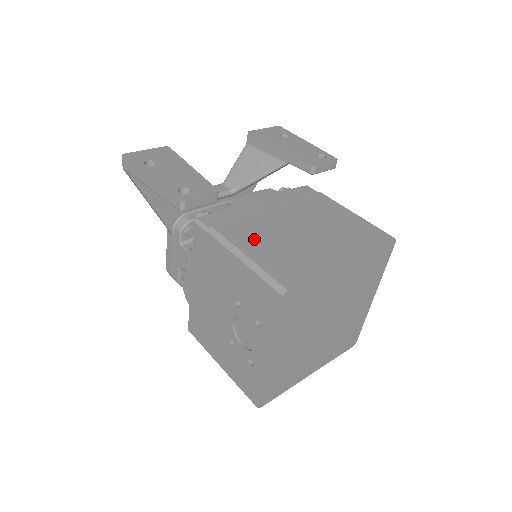
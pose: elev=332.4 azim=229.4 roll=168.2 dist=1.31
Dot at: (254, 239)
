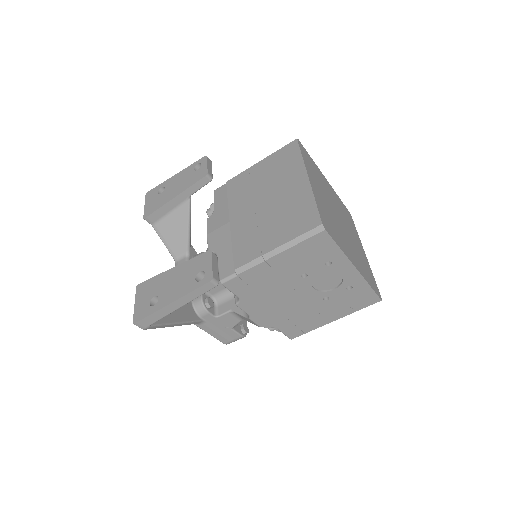
Dot at: (261, 240)
